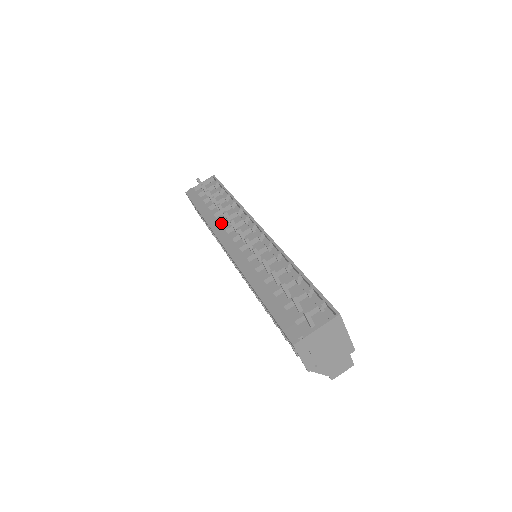
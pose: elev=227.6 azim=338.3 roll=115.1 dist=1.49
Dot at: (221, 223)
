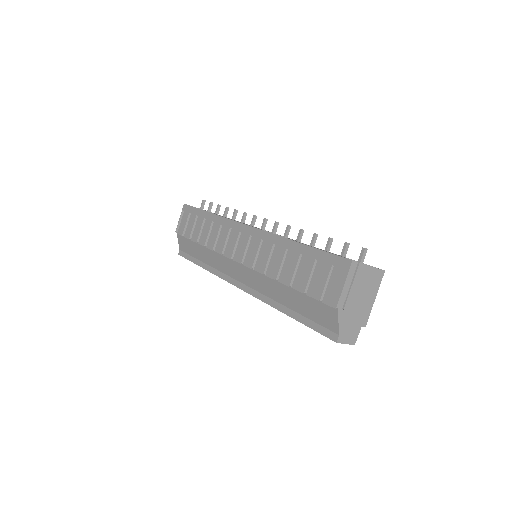
Dot at: occluded
